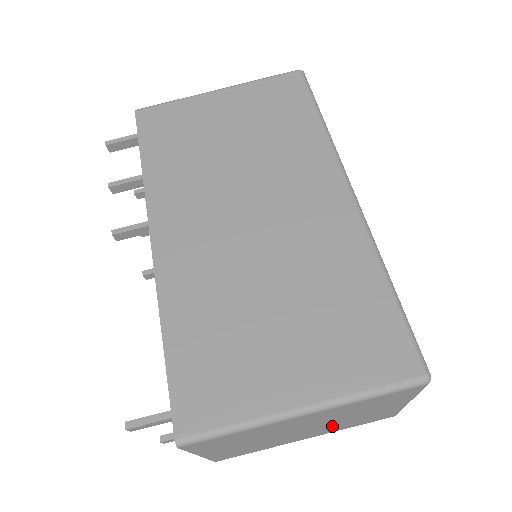
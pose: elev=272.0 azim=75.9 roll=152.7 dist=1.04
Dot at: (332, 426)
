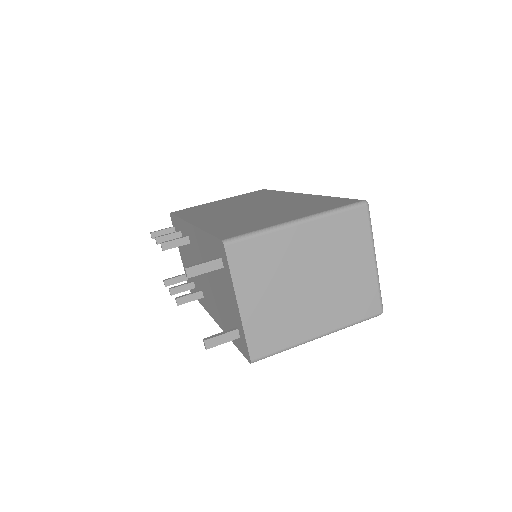
Dot at: (332, 296)
